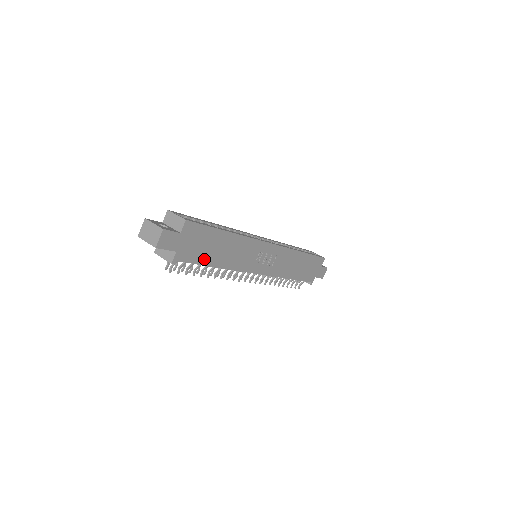
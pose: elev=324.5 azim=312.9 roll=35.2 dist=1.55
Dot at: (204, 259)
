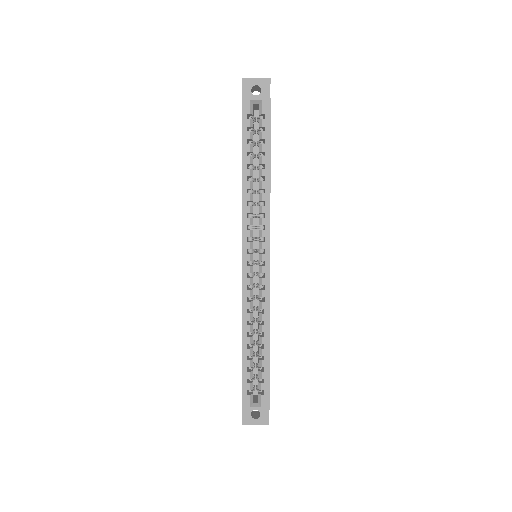
Dot at: occluded
